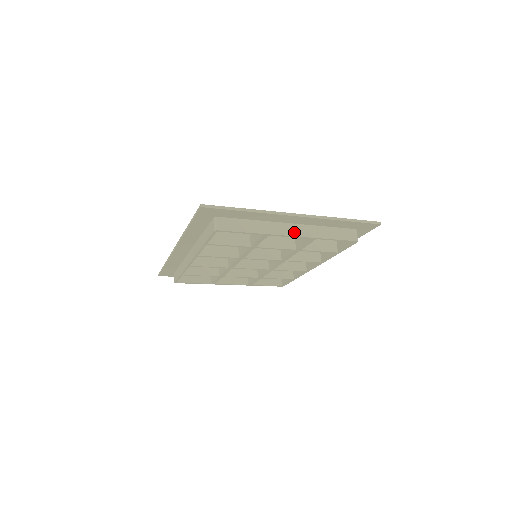
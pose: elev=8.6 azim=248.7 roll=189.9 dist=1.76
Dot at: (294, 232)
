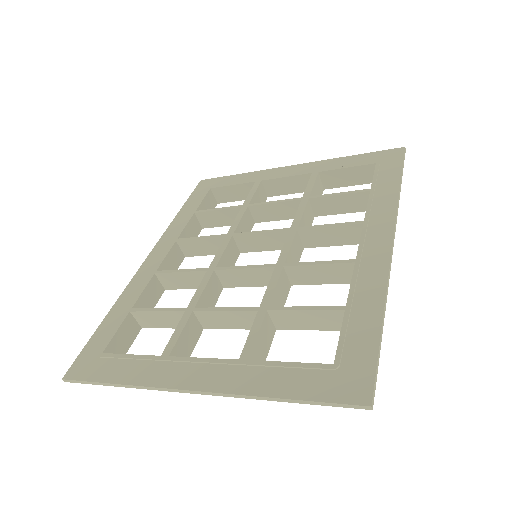
Dot at: occluded
